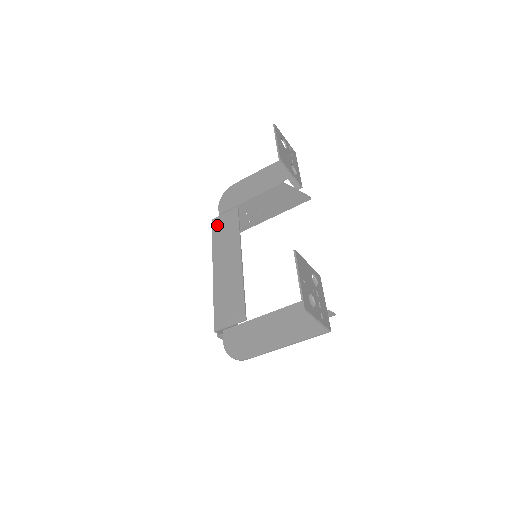
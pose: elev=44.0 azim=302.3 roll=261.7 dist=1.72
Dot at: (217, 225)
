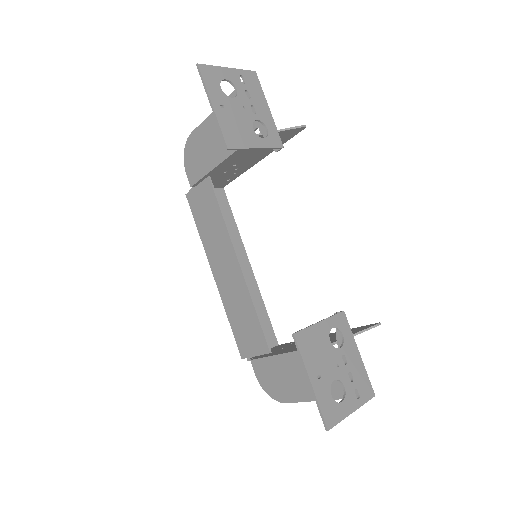
Dot at: (194, 205)
